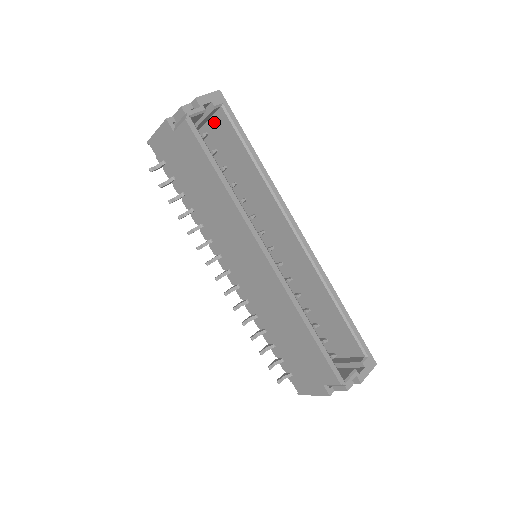
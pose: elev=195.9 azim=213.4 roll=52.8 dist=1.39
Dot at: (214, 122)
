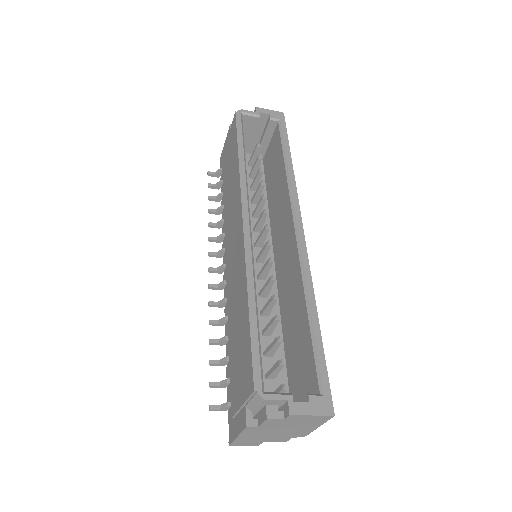
Dot at: (272, 141)
